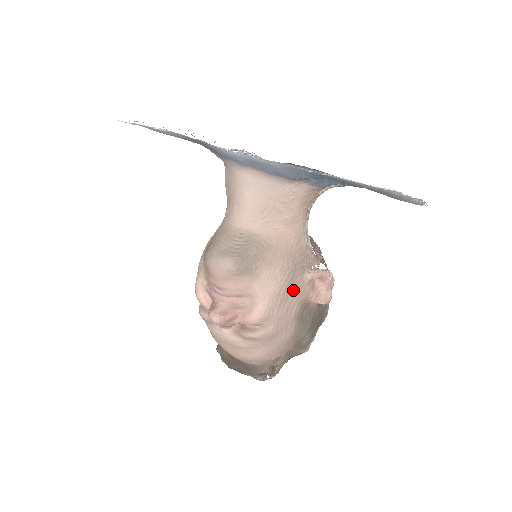
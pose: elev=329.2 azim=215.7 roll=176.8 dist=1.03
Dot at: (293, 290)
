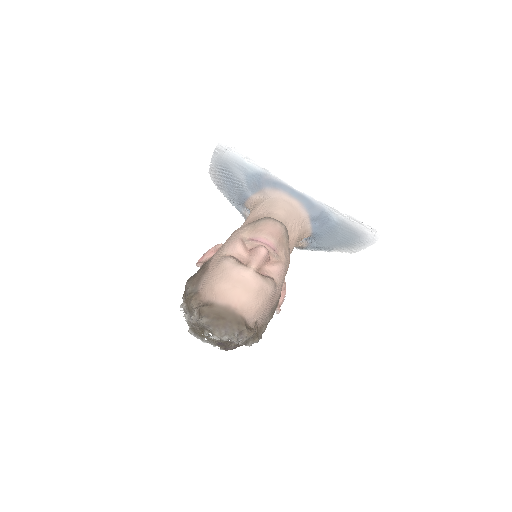
Dot at: occluded
